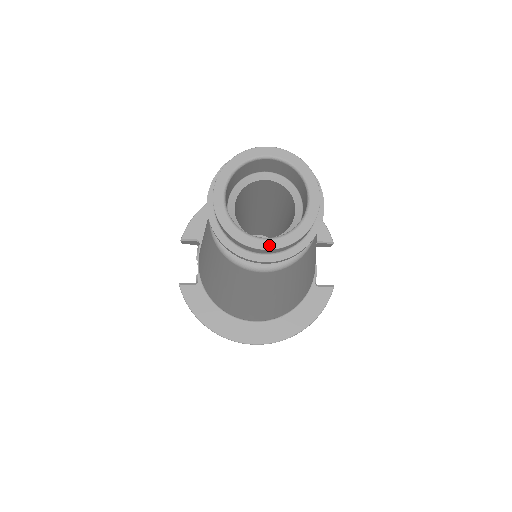
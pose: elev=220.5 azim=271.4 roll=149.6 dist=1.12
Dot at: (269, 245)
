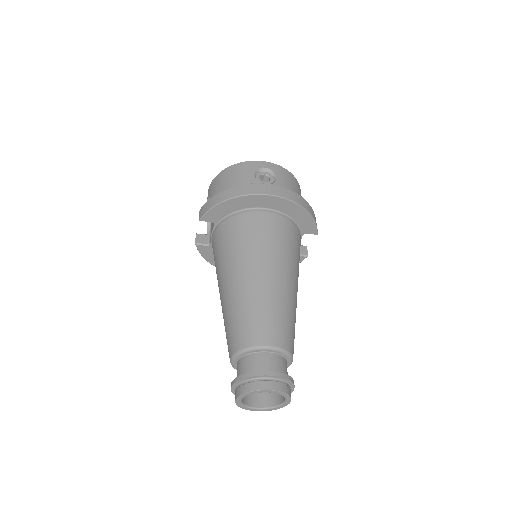
Dot at: occluded
